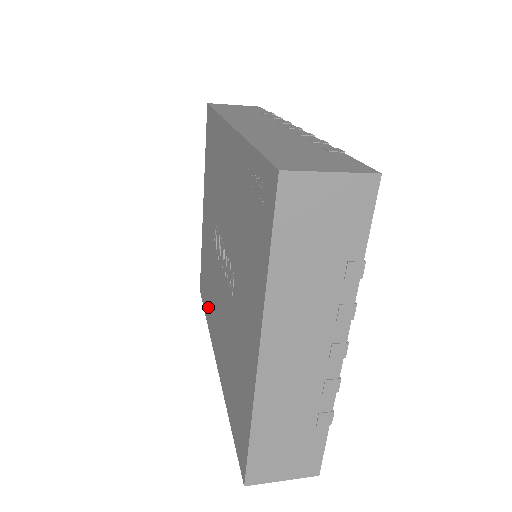
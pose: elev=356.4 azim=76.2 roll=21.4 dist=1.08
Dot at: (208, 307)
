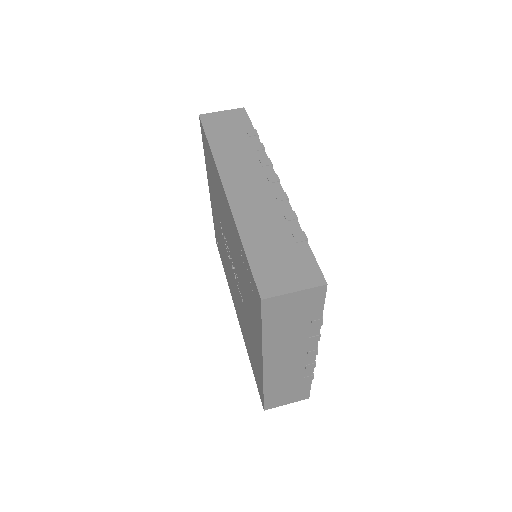
Dot at: (225, 270)
